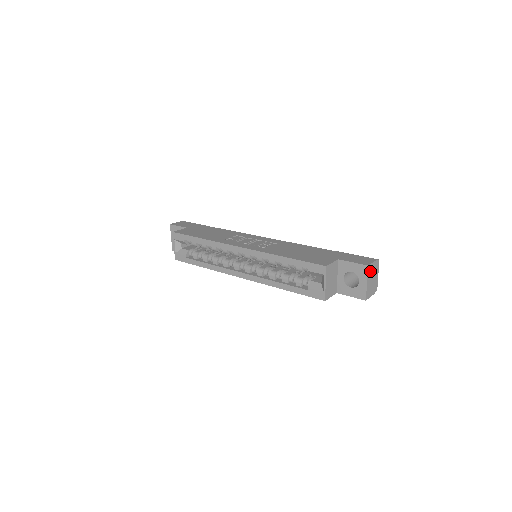
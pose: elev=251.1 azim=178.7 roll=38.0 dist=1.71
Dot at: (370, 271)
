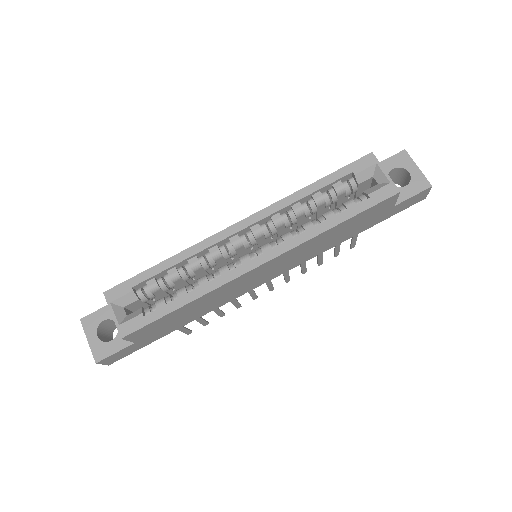
Dot at: occluded
